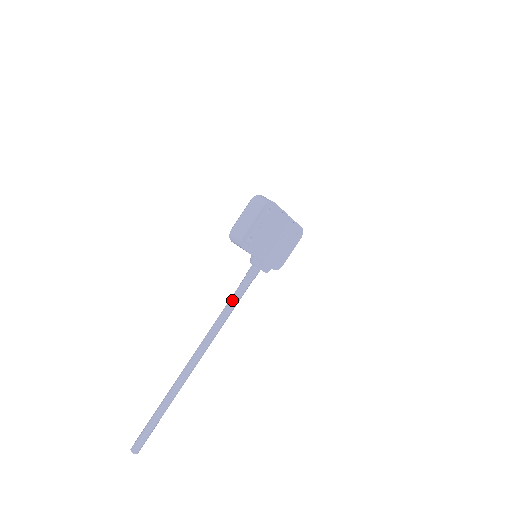
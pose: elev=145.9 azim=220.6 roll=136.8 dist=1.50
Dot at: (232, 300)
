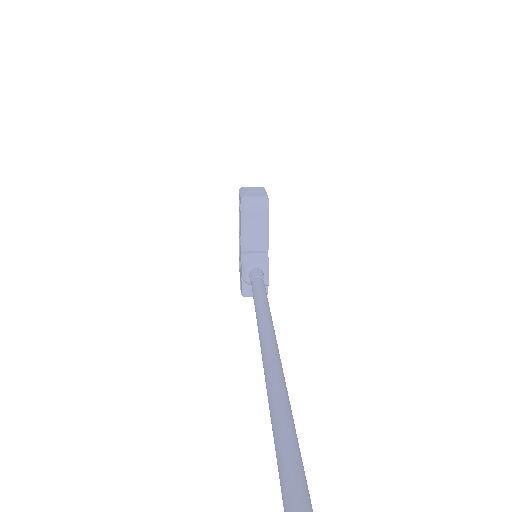
Dot at: (262, 294)
